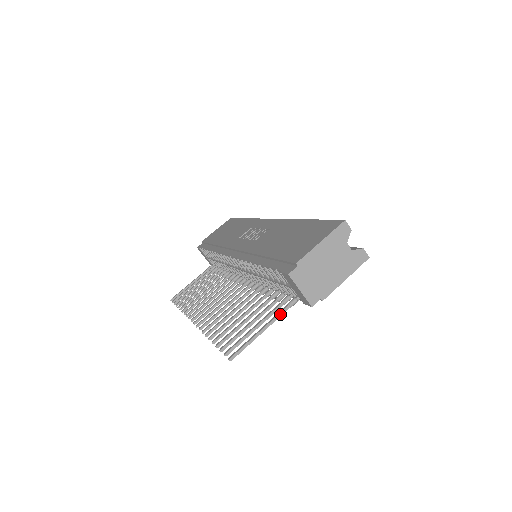
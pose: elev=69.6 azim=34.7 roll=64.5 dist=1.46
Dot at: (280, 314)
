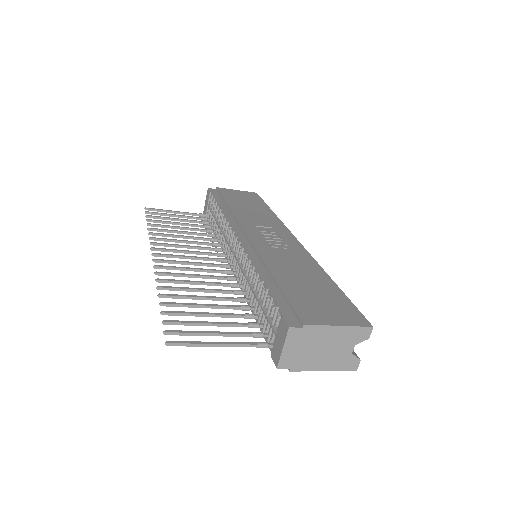
Dot at: (244, 345)
